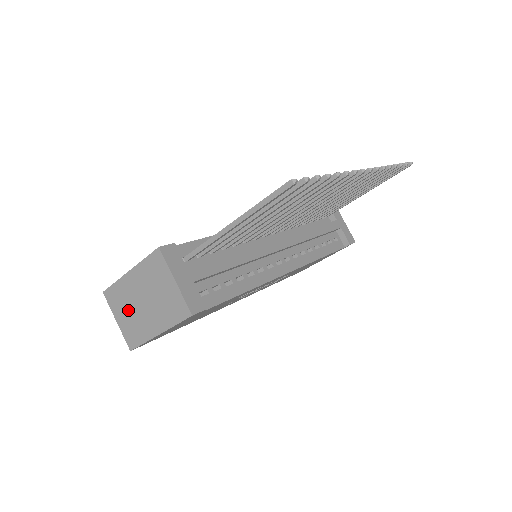
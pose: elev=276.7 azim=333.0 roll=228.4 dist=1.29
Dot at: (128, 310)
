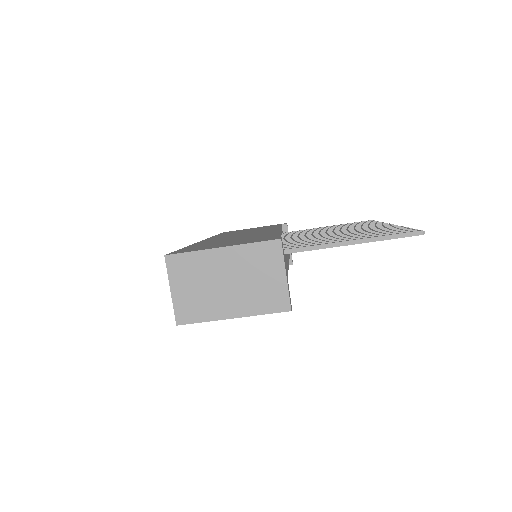
Dot at: (198, 284)
